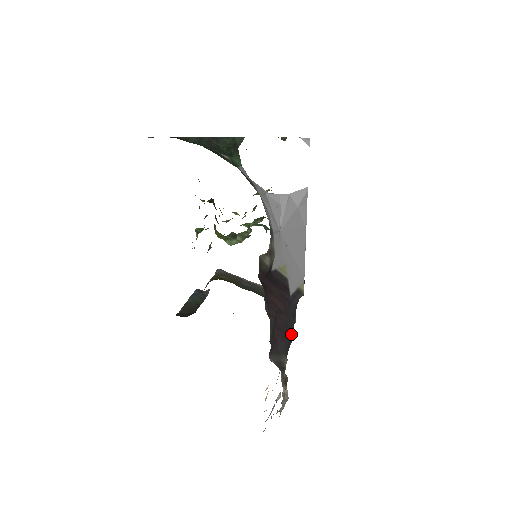
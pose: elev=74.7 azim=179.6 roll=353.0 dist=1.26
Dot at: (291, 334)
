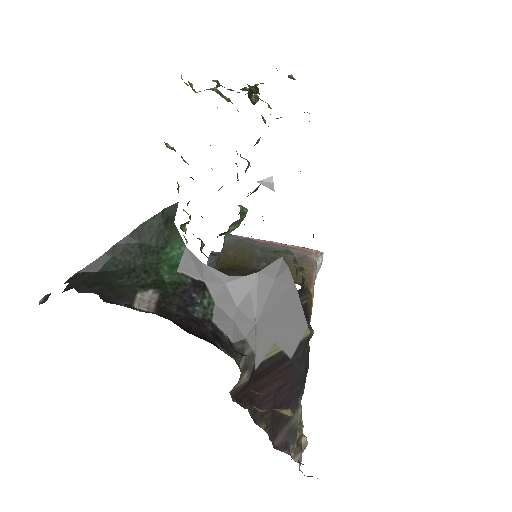
Dot at: (303, 377)
